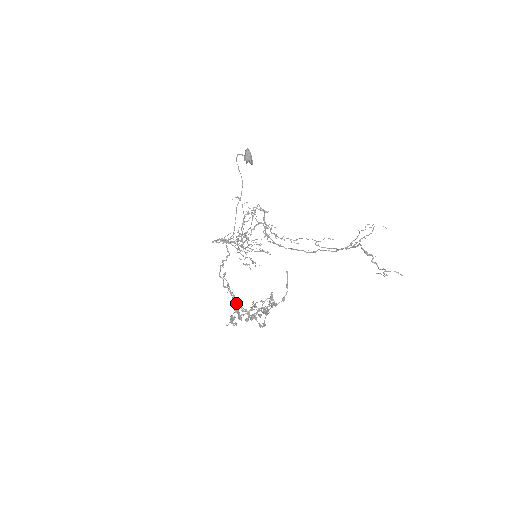
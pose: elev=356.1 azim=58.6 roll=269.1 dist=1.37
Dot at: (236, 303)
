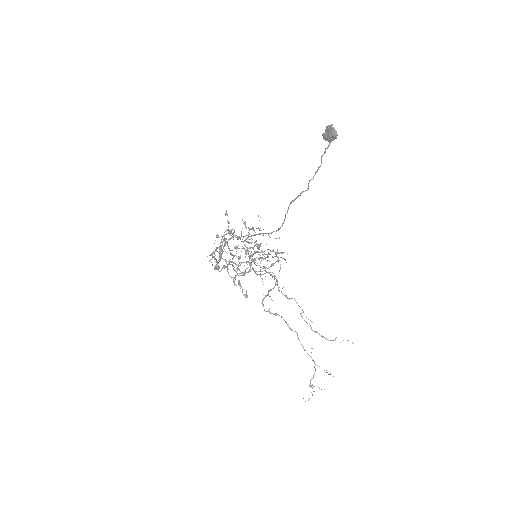
Dot at: (224, 238)
